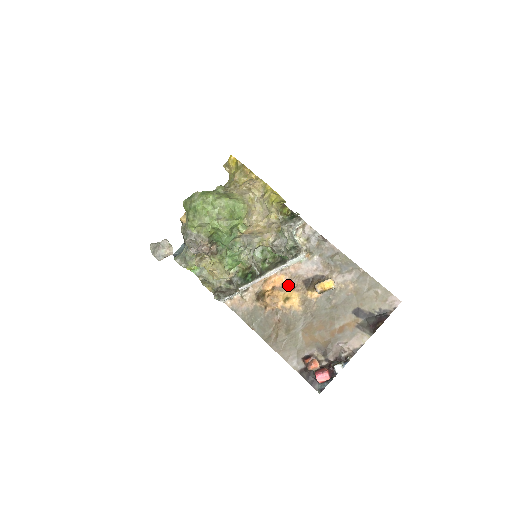
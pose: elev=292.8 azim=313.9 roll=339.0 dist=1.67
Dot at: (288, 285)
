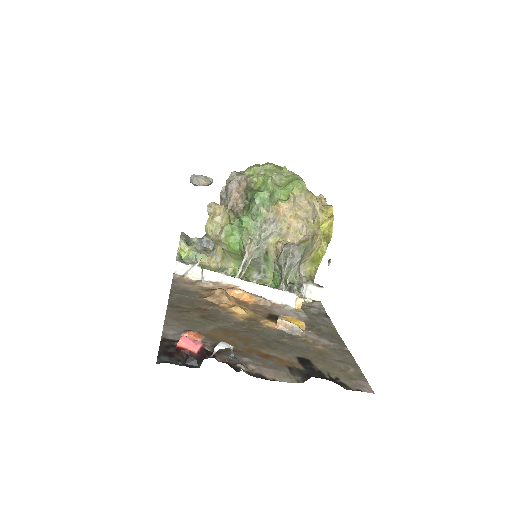
Dot at: (251, 306)
